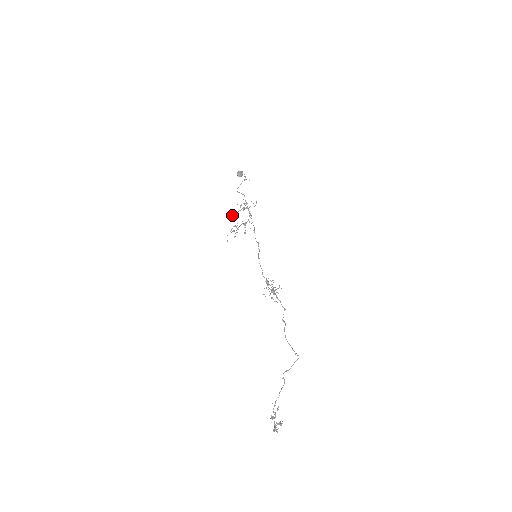
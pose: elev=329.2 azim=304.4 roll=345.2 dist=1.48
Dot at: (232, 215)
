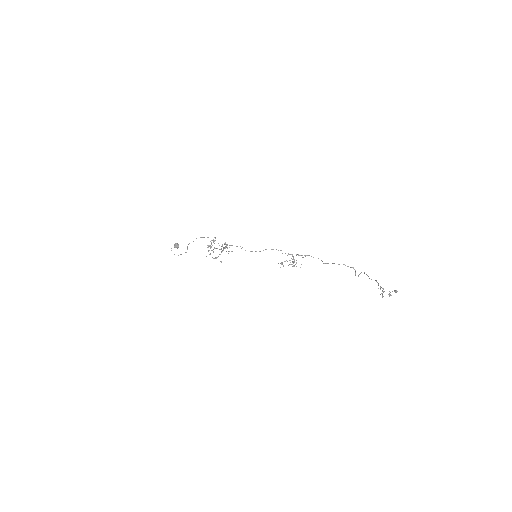
Dot at: (213, 241)
